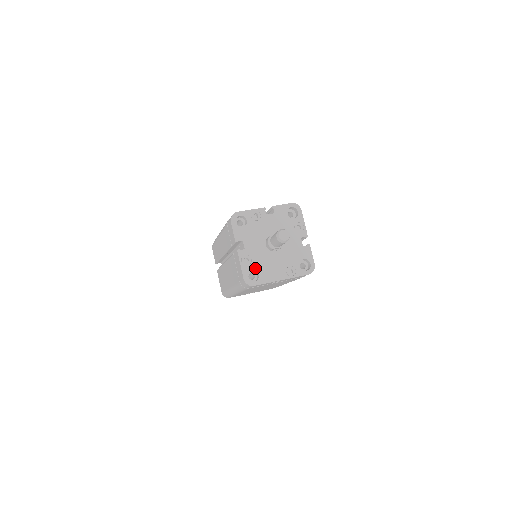
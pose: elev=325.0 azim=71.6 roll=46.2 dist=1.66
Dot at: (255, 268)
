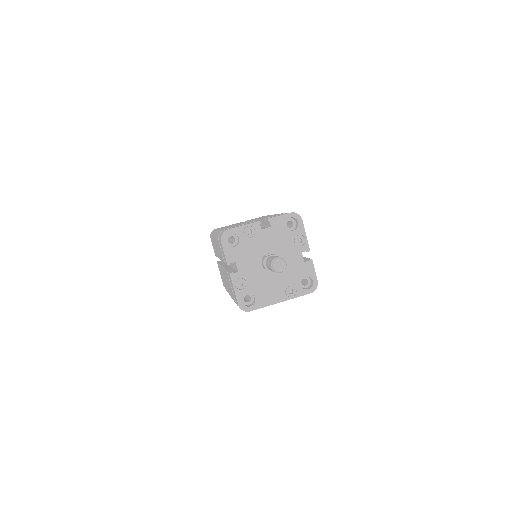
Dot at: (250, 292)
